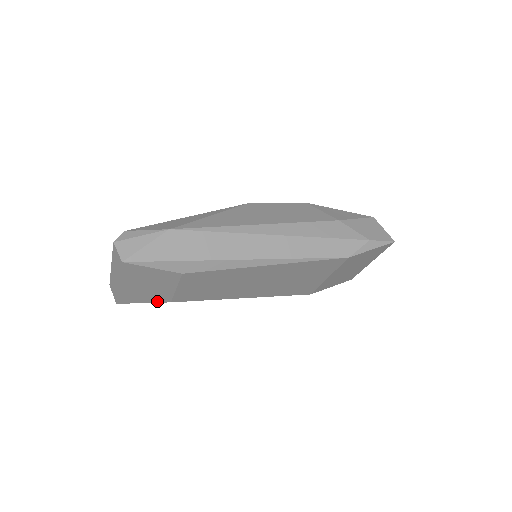
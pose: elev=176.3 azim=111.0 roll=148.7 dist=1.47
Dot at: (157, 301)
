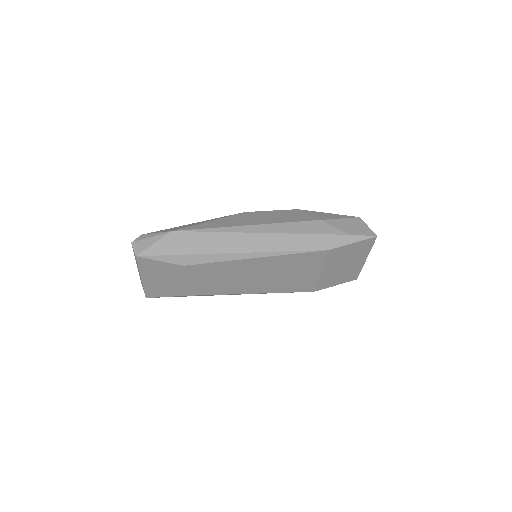
Dot at: (176, 295)
